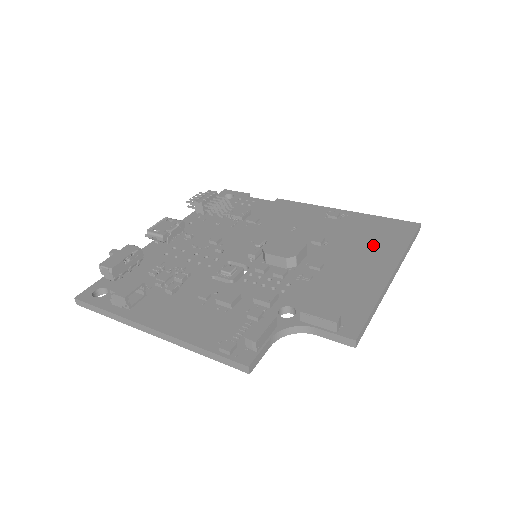
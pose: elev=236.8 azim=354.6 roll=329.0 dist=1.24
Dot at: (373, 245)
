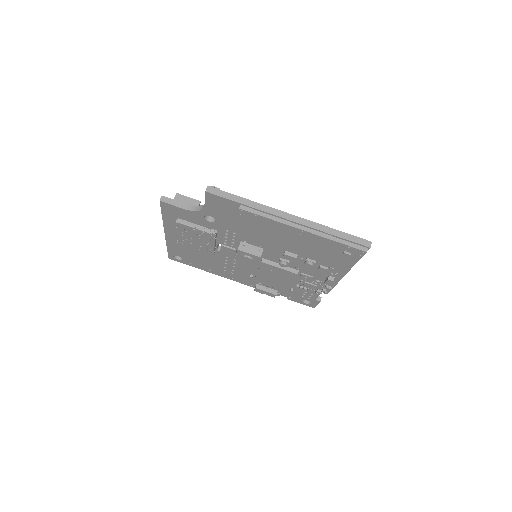
Dot at: occluded
